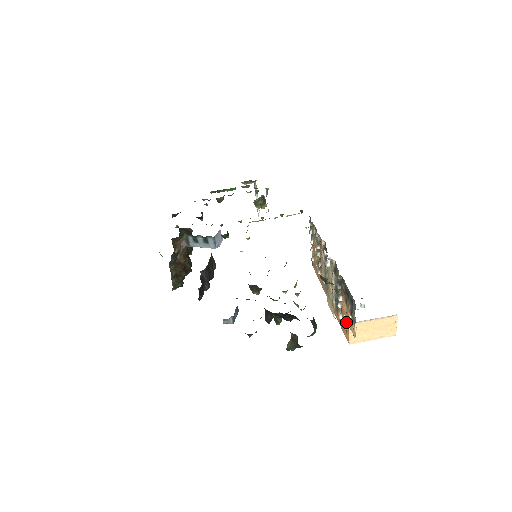
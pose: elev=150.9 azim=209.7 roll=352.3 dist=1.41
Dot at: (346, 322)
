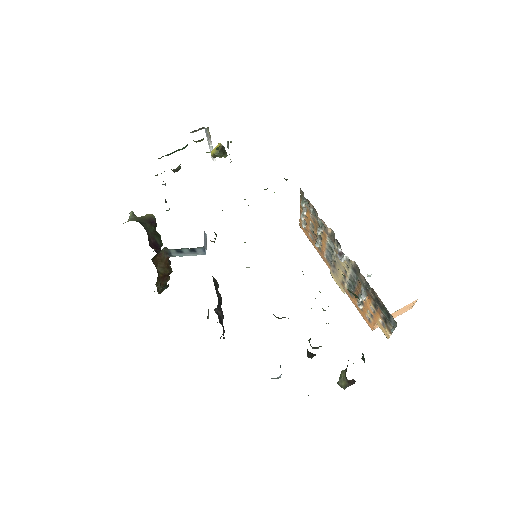
Dot at: (371, 317)
